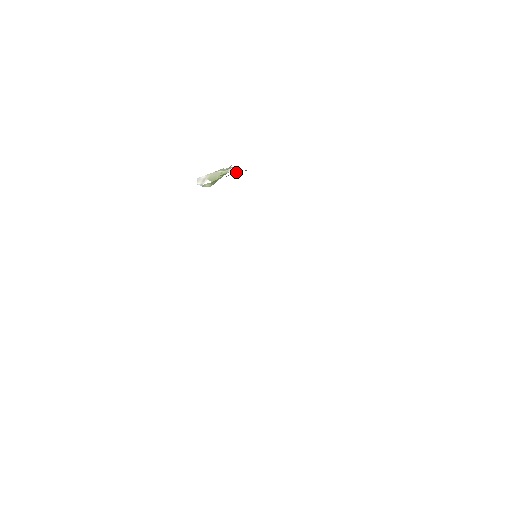
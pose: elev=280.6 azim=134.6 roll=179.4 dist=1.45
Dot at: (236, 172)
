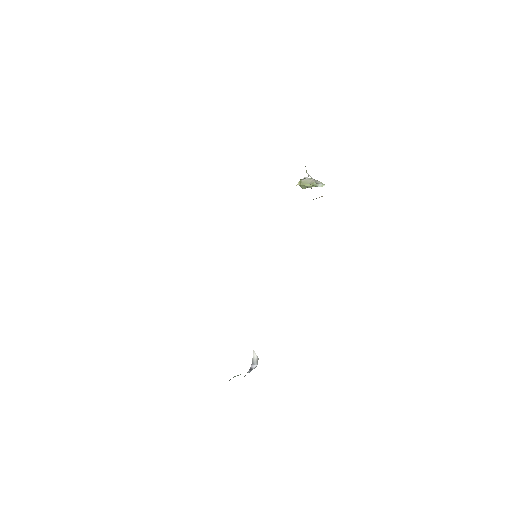
Dot at: occluded
